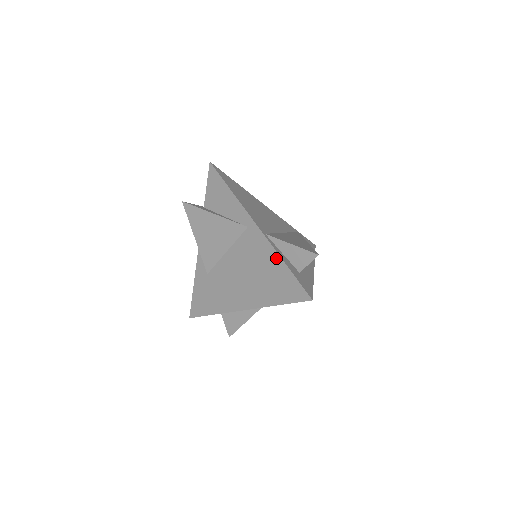
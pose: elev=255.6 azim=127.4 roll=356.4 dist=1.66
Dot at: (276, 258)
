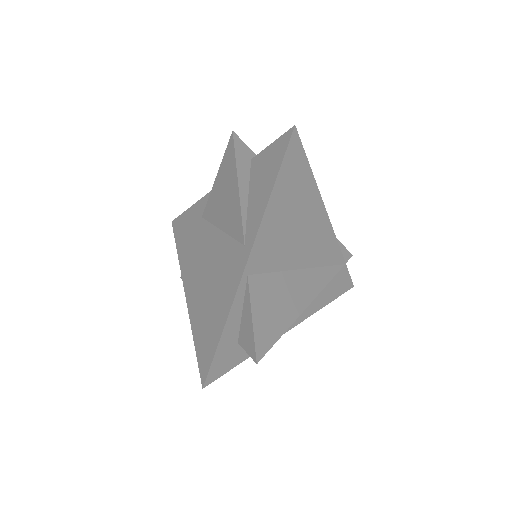
Dot at: (226, 311)
